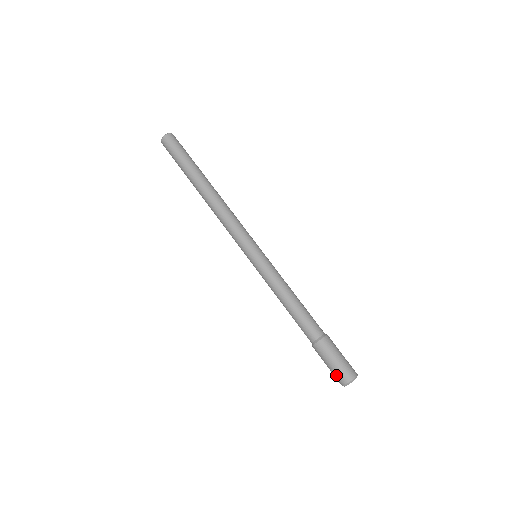
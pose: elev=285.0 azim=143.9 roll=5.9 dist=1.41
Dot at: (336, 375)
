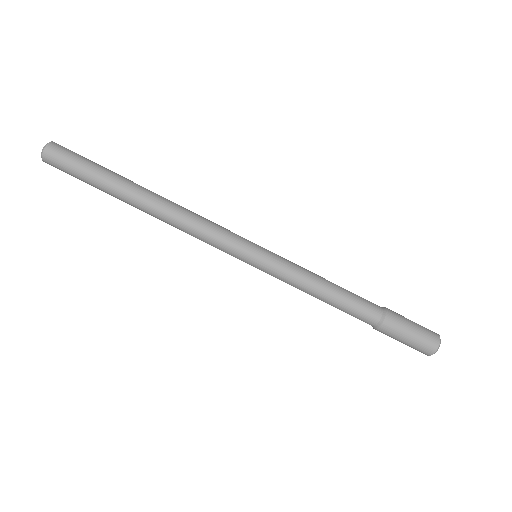
Dot at: occluded
